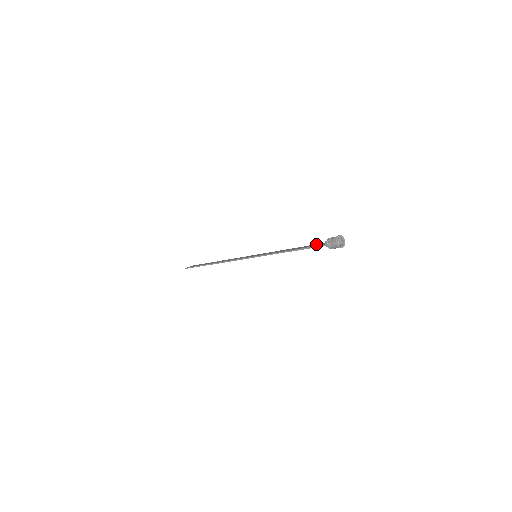
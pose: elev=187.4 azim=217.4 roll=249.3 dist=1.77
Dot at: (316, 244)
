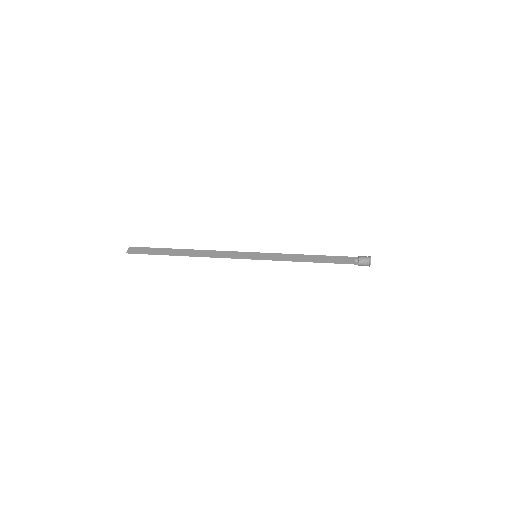
Dot at: (338, 257)
